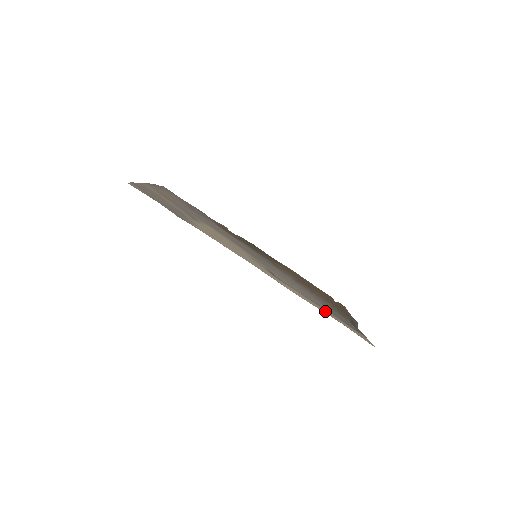
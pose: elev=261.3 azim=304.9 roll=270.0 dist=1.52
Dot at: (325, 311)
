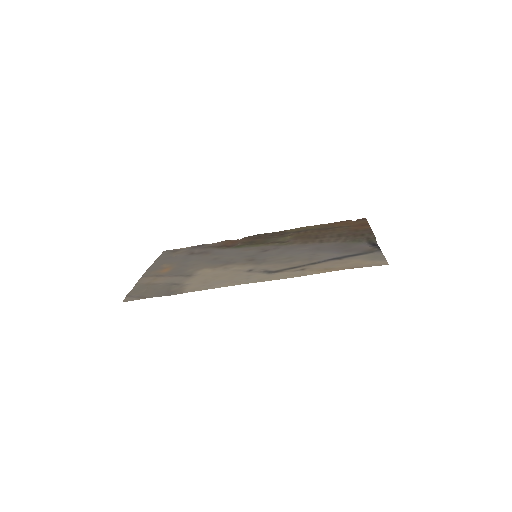
Dot at: (326, 268)
